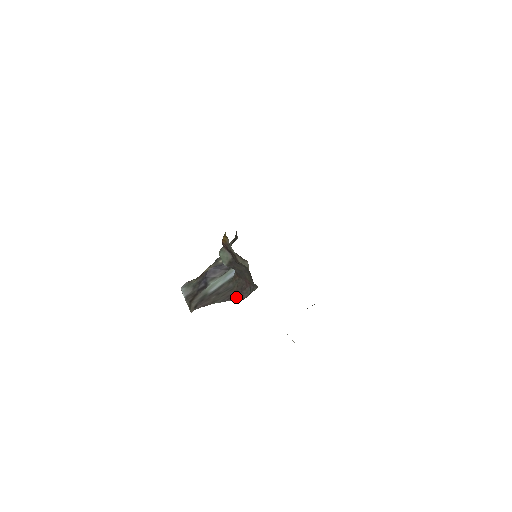
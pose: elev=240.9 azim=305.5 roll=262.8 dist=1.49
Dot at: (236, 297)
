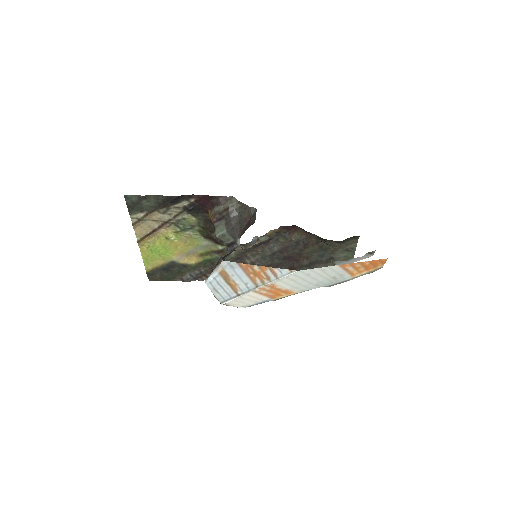
Dot at: (248, 227)
